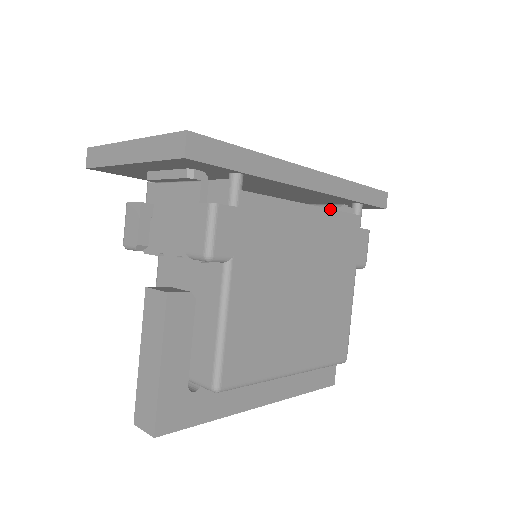
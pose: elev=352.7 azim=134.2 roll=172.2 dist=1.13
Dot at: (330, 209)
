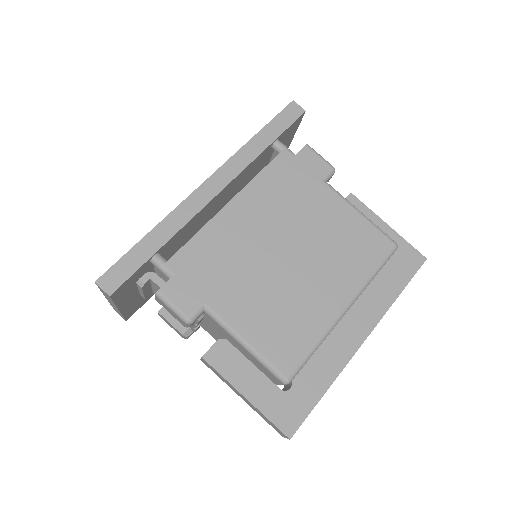
Dot at: (249, 182)
